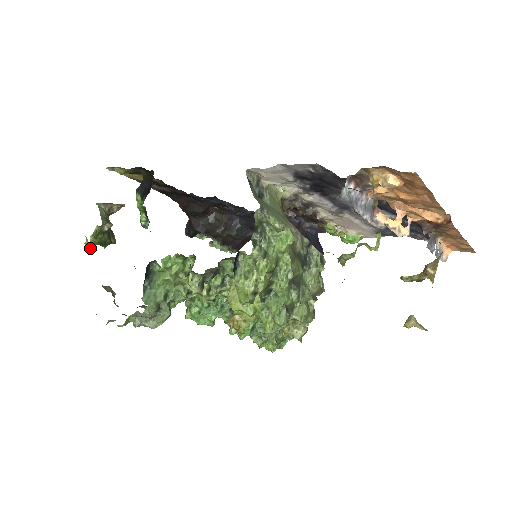
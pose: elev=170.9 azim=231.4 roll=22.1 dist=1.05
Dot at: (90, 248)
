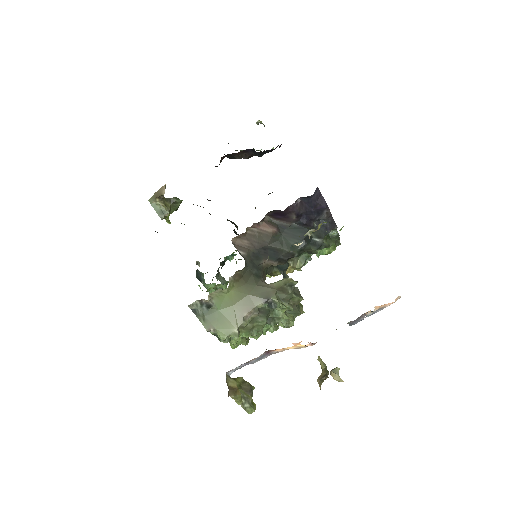
Dot at: occluded
